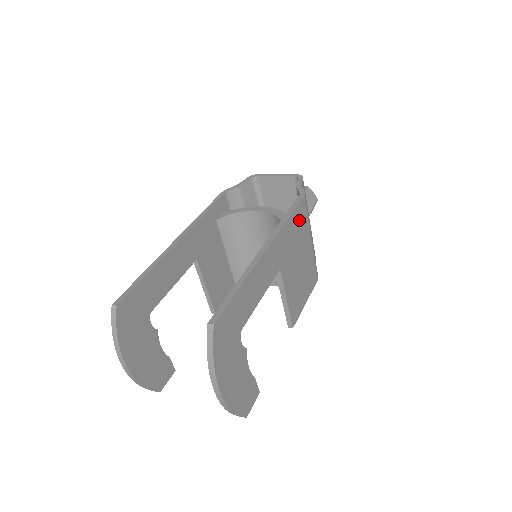
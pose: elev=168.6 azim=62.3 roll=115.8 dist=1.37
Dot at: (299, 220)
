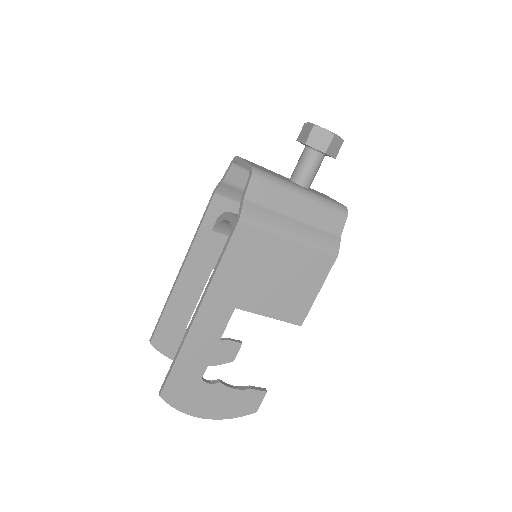
Dot at: (245, 248)
